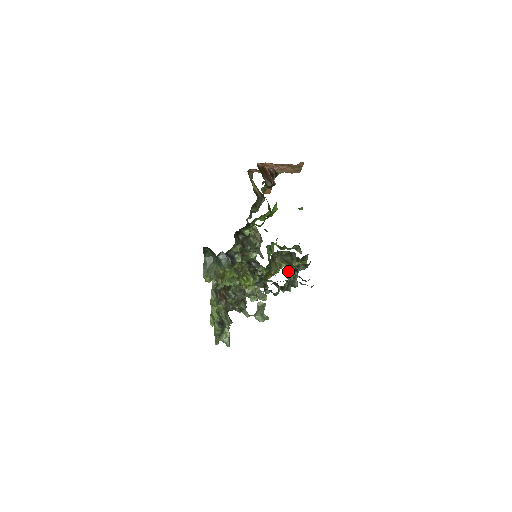
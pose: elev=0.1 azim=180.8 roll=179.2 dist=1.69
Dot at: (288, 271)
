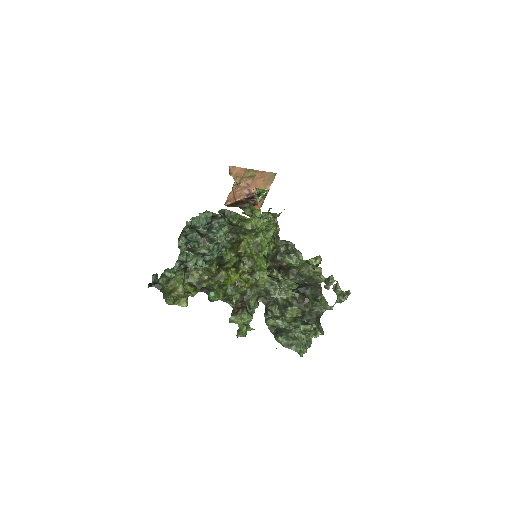
Dot at: occluded
